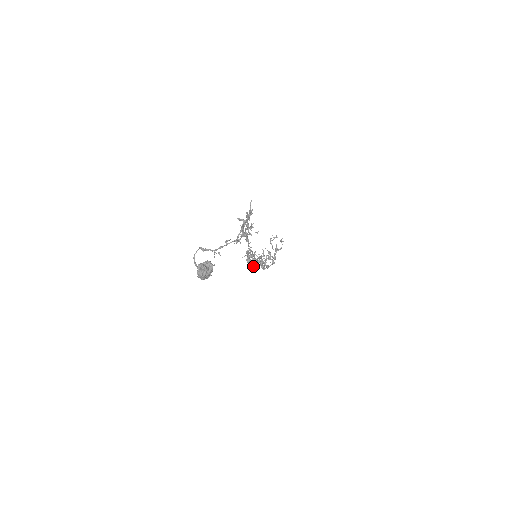
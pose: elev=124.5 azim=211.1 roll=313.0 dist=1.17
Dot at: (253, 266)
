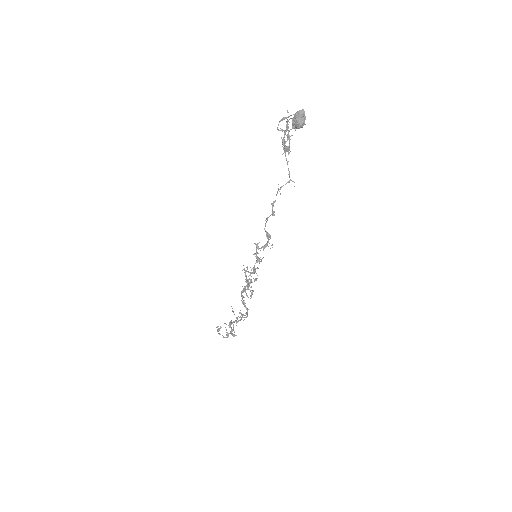
Dot at: (267, 245)
